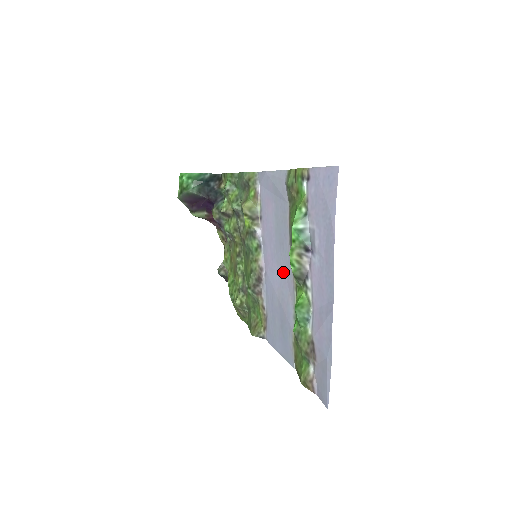
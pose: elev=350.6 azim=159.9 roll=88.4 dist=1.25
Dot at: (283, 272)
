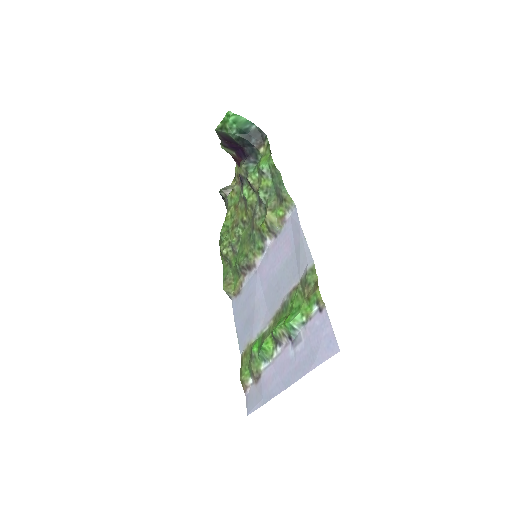
Dot at: (268, 300)
